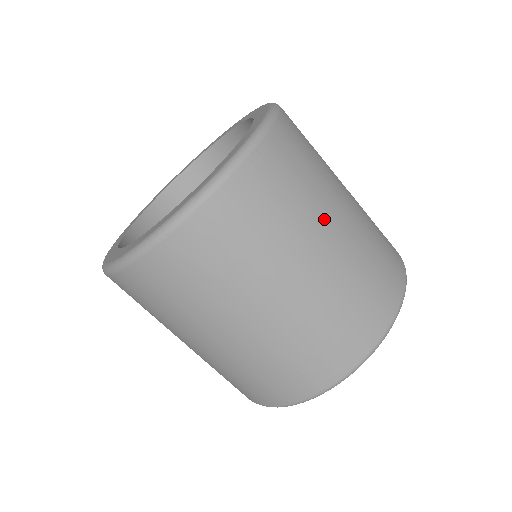
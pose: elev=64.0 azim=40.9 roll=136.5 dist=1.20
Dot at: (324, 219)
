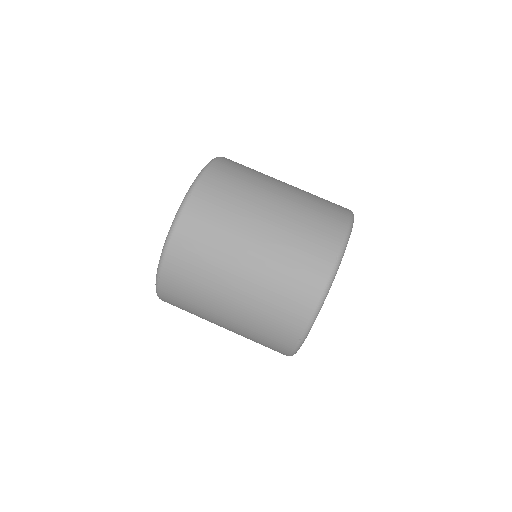
Dot at: (275, 180)
